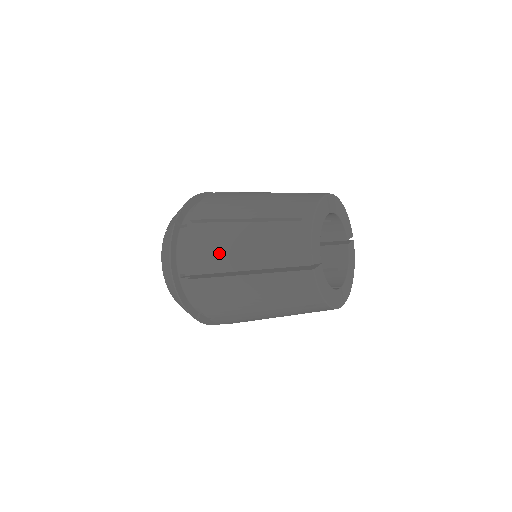
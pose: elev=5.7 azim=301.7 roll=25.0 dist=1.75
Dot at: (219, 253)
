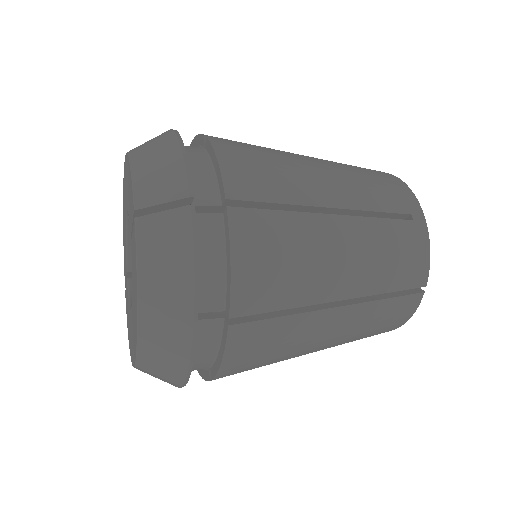
Dot at: (303, 272)
